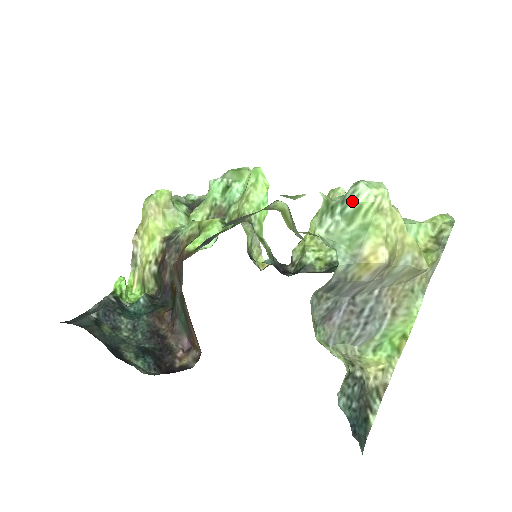
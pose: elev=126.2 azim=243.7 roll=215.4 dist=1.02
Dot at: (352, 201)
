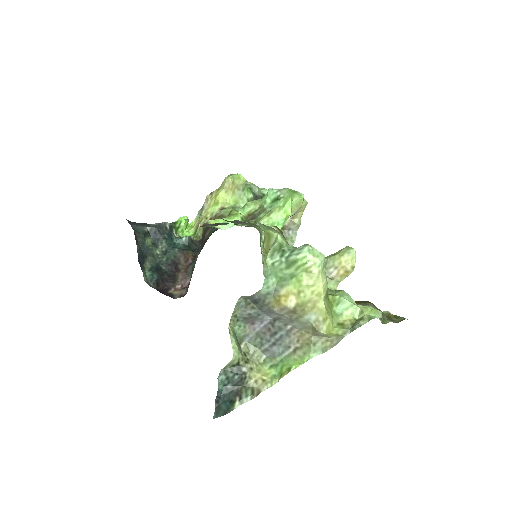
Dot at: (295, 254)
